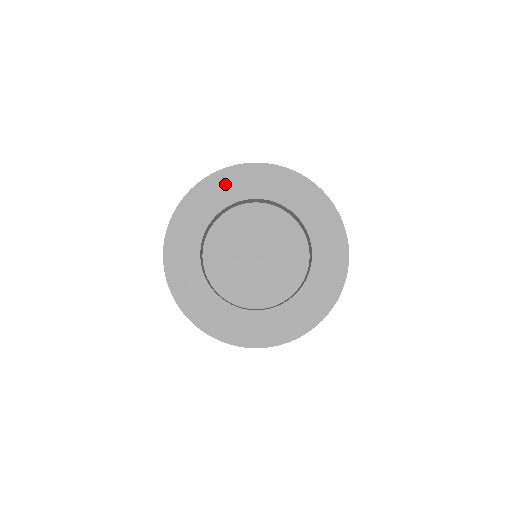
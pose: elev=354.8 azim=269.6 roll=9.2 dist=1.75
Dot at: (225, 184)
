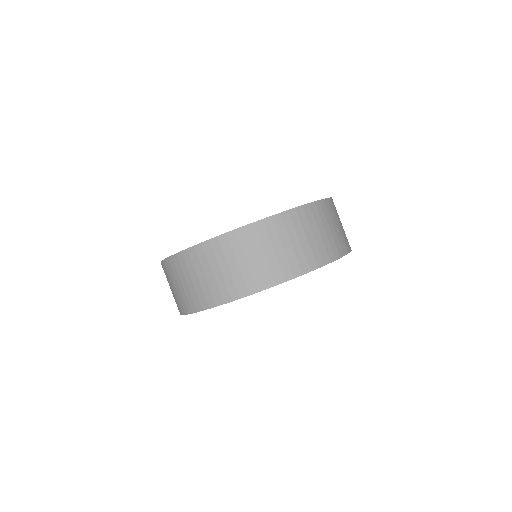
Dot at: occluded
